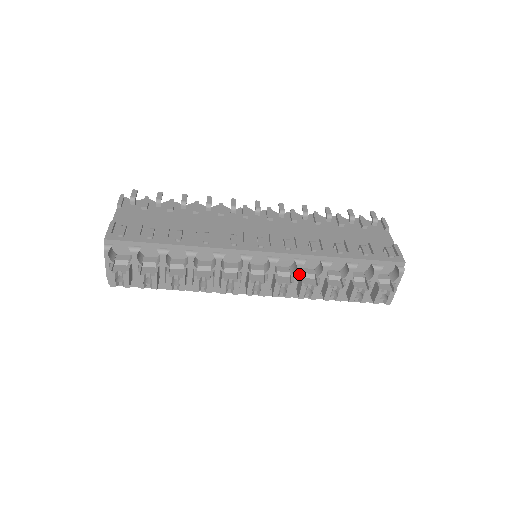
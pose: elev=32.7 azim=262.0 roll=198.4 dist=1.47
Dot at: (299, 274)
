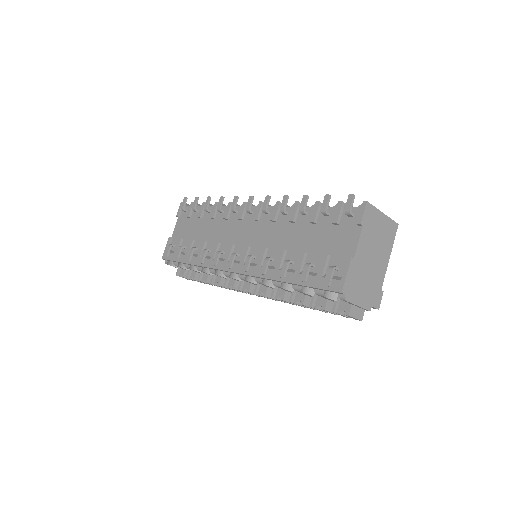
Dot at: occluded
